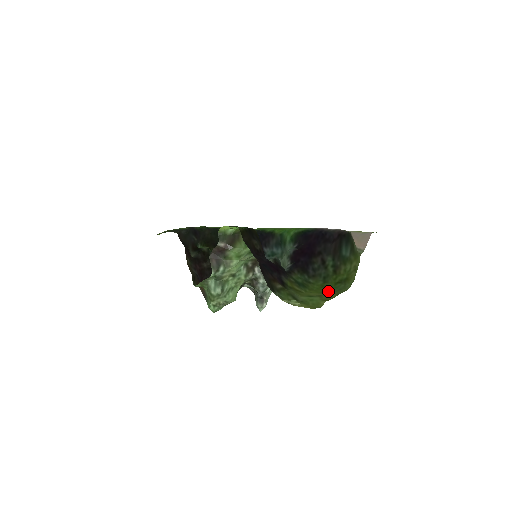
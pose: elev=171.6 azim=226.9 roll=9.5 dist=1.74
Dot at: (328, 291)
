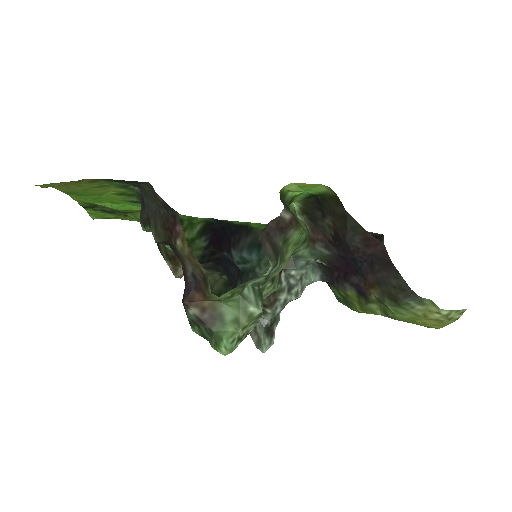
Dot at: occluded
